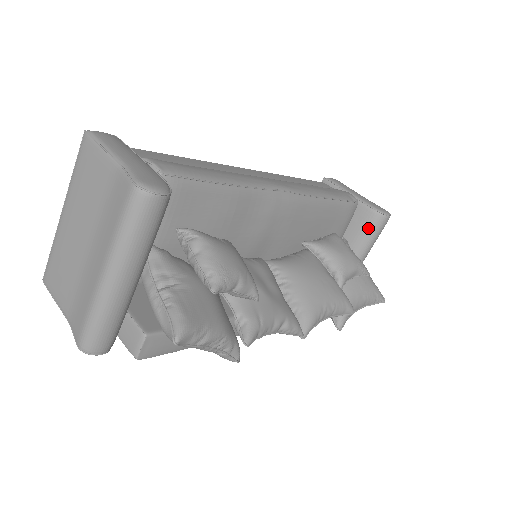
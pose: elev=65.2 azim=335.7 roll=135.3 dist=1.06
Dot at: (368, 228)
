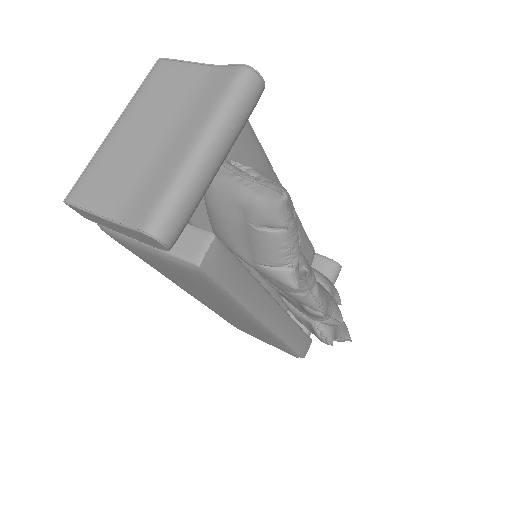
Dot at: (326, 275)
